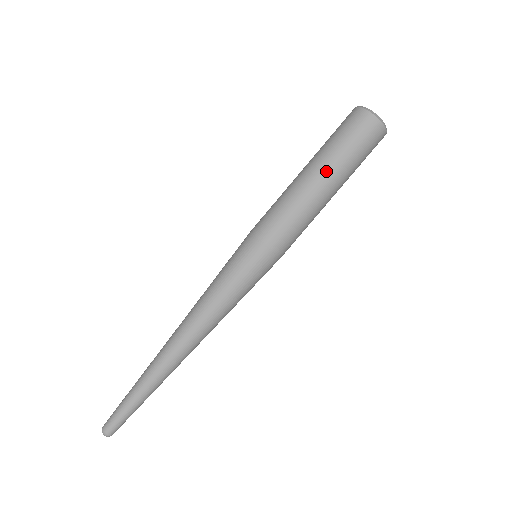
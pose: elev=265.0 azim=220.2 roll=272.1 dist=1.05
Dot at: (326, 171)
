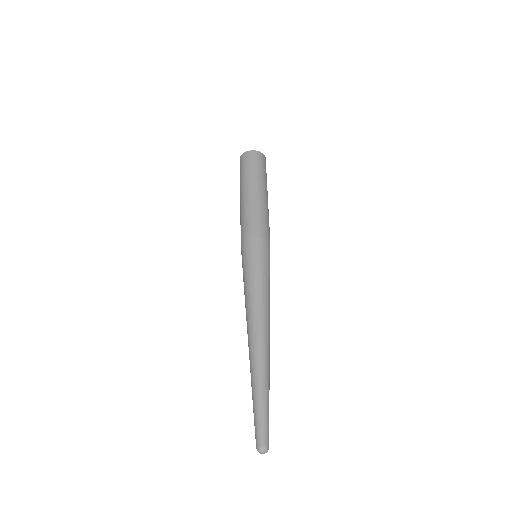
Dot at: (241, 191)
